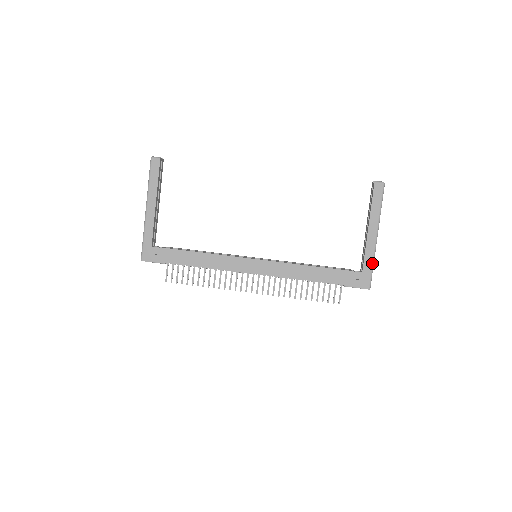
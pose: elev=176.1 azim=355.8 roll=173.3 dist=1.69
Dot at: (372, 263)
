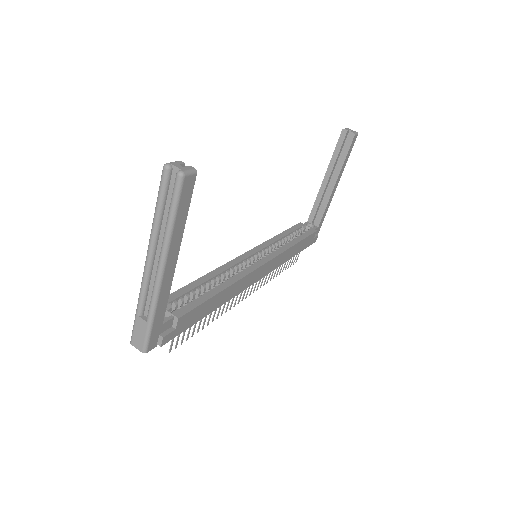
Dot at: occluded
